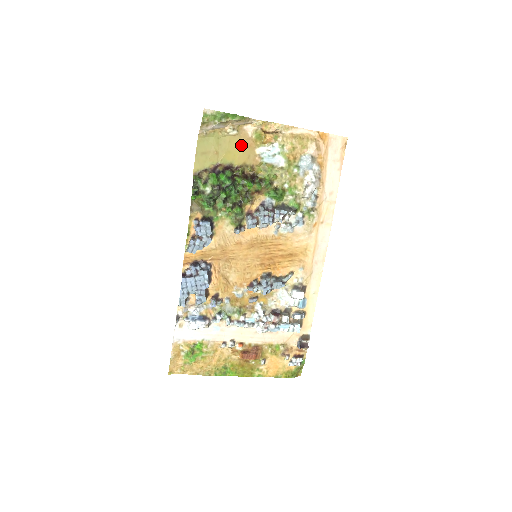
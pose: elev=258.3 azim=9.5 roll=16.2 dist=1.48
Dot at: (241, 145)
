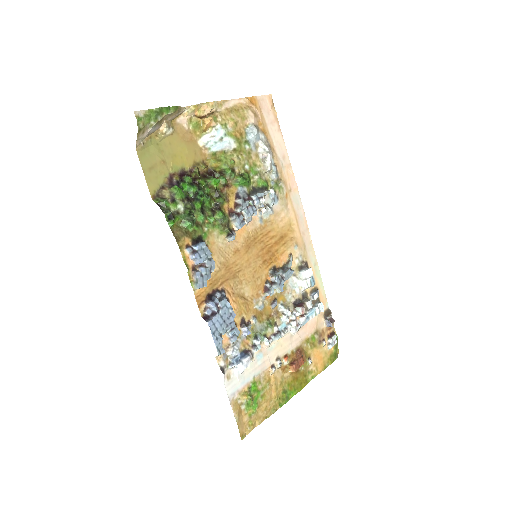
Dot at: (182, 143)
